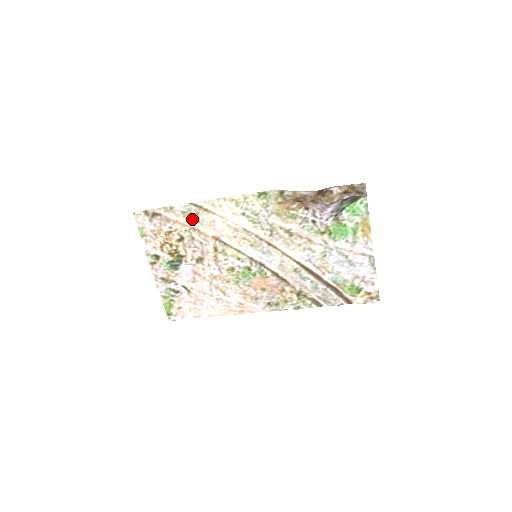
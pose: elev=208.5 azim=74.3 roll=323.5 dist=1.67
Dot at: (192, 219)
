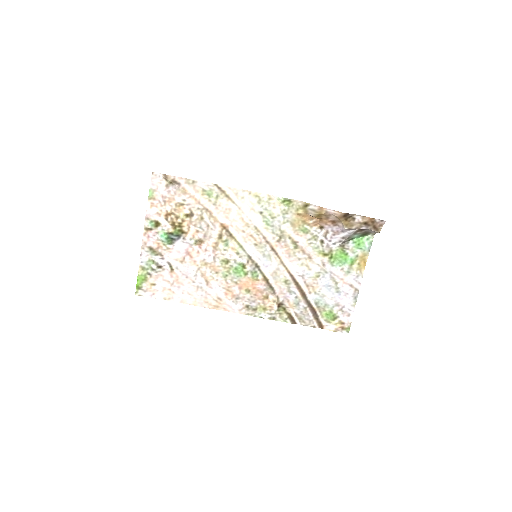
Dot at: (209, 200)
